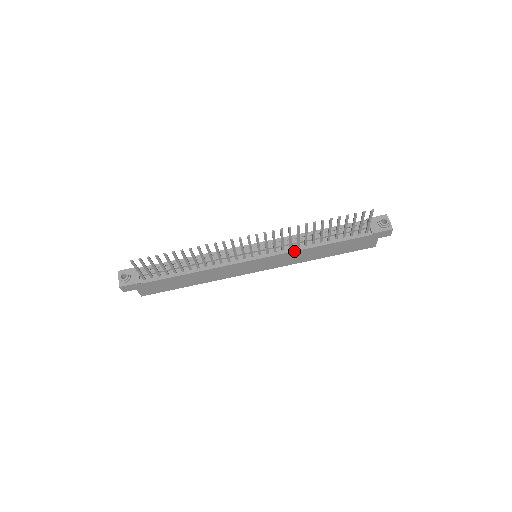
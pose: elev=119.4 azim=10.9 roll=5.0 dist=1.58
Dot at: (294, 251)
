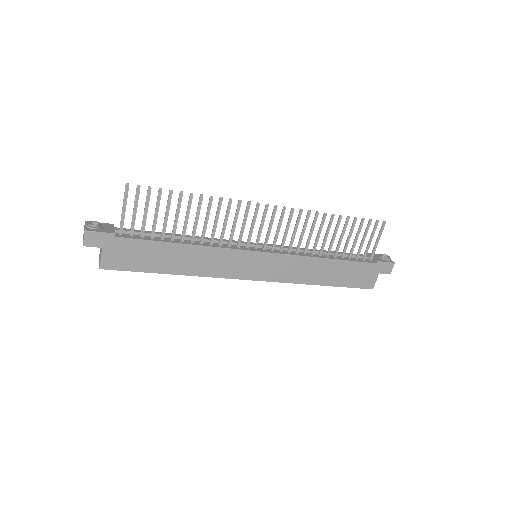
Dot at: (301, 256)
